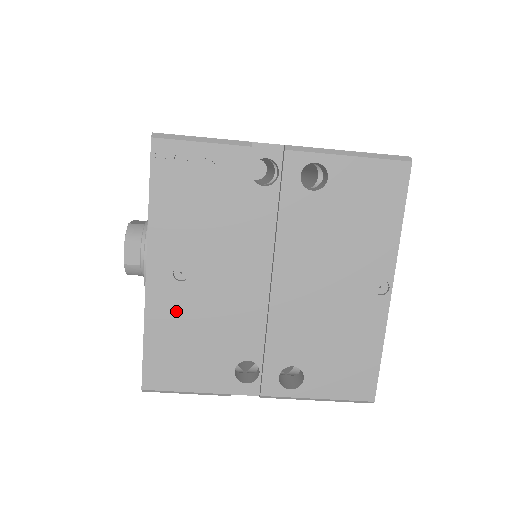
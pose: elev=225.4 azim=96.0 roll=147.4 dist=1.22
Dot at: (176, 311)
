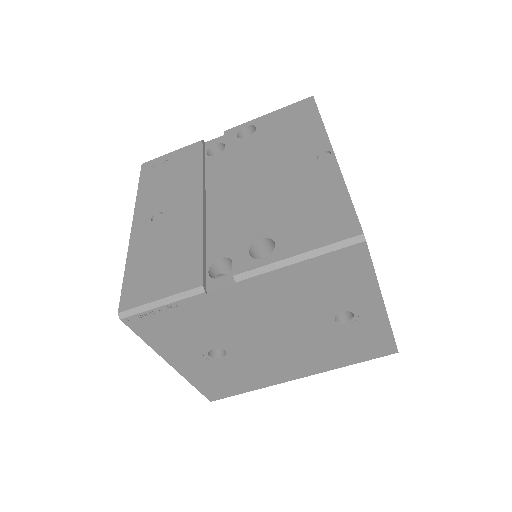
Dot at: (152, 241)
